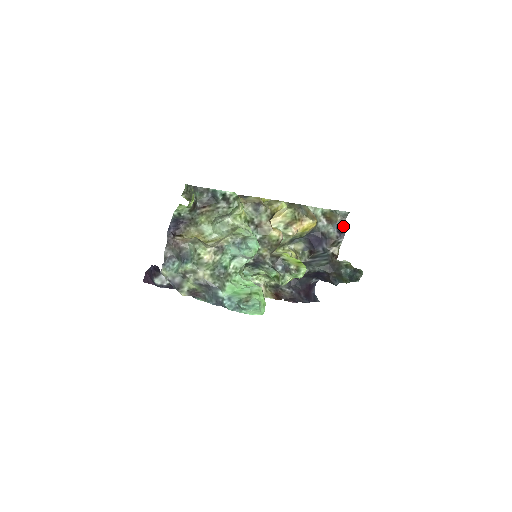
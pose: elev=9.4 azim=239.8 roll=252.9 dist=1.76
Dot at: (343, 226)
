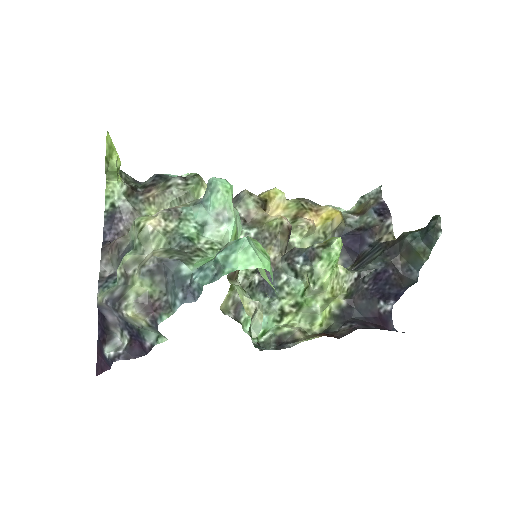
Dot at: (382, 205)
